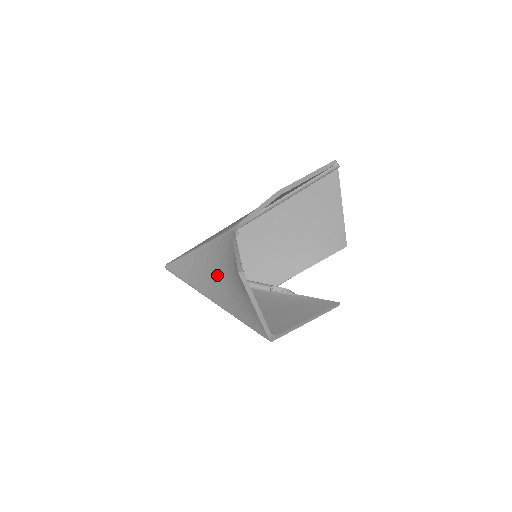
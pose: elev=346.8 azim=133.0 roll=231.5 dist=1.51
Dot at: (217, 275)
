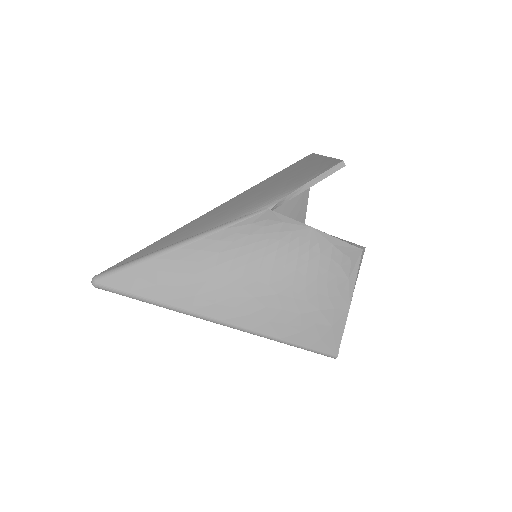
Dot at: (251, 275)
